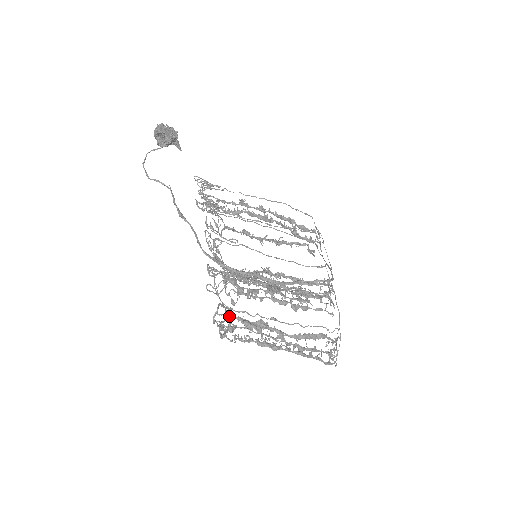
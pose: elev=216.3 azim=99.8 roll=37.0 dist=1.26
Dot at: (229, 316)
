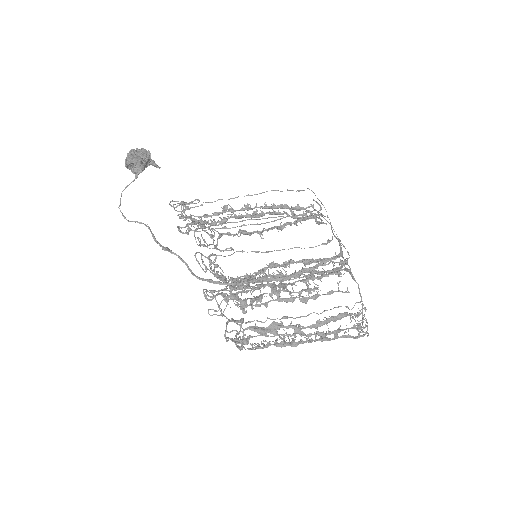
Dot at: occluded
